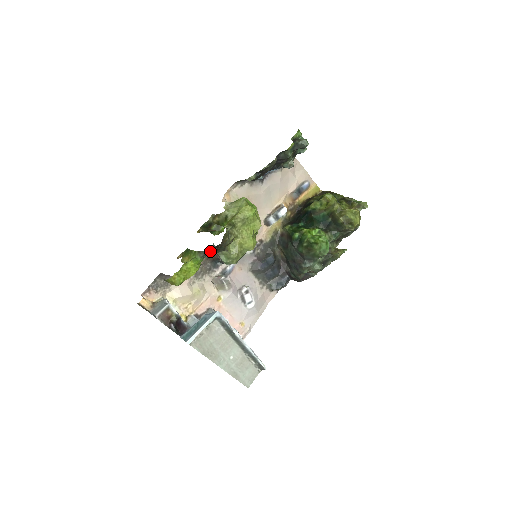
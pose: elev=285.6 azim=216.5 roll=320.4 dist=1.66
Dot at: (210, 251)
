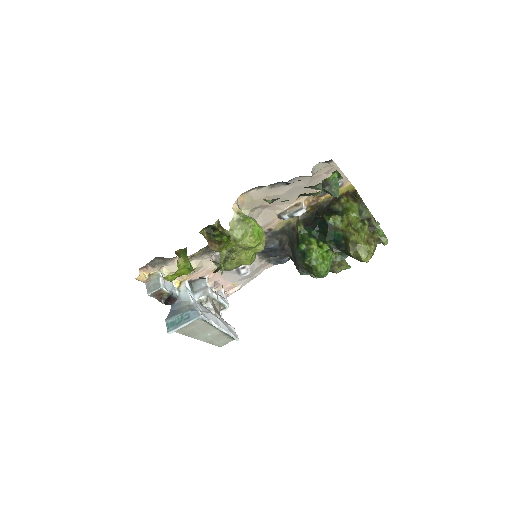
Dot at: (201, 278)
